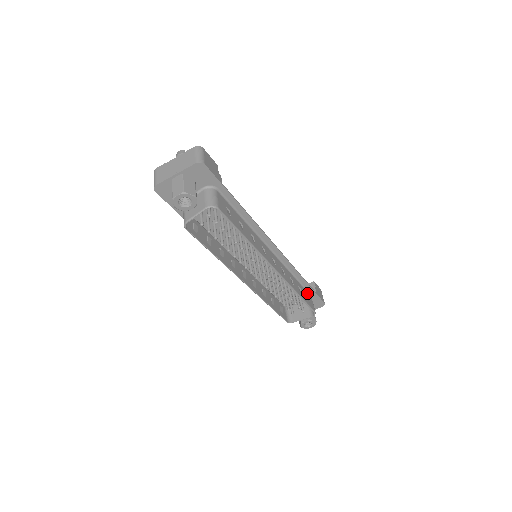
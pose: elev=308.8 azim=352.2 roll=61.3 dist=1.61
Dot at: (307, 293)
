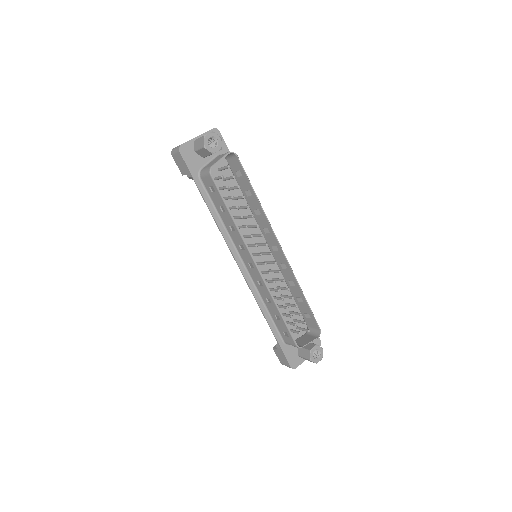
Dot at: occluded
